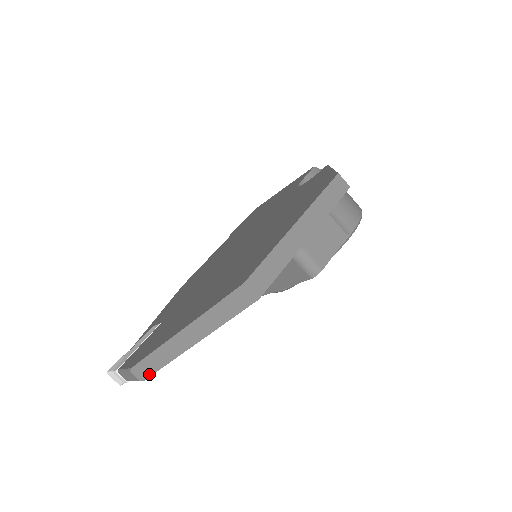
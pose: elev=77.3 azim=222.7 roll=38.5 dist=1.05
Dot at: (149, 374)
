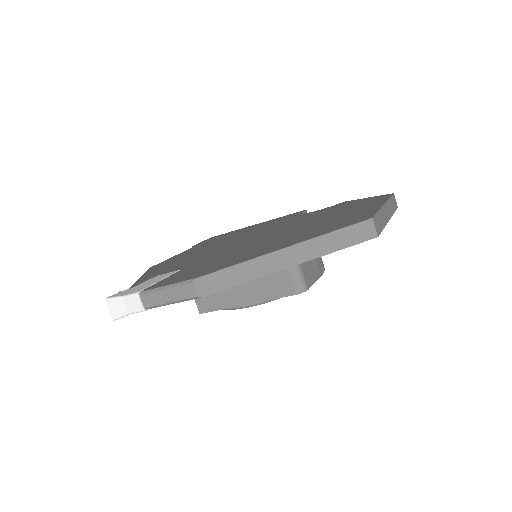
Dot at: (215, 290)
